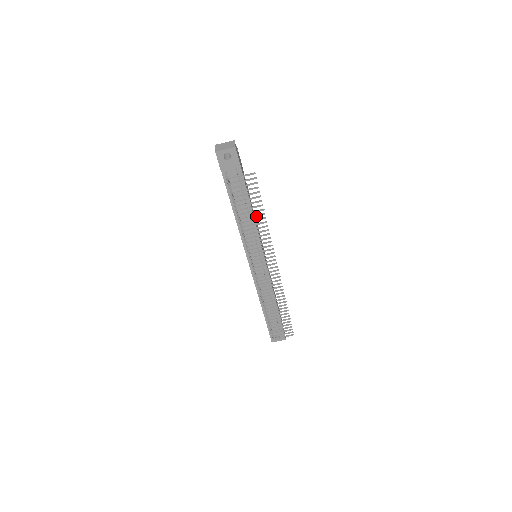
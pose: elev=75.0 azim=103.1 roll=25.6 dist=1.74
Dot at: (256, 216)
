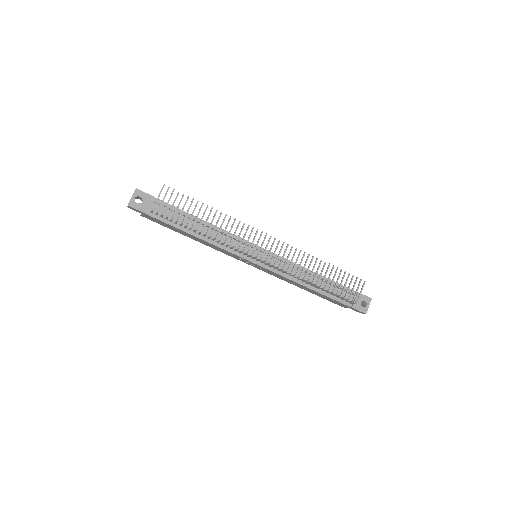
Dot at: (204, 214)
